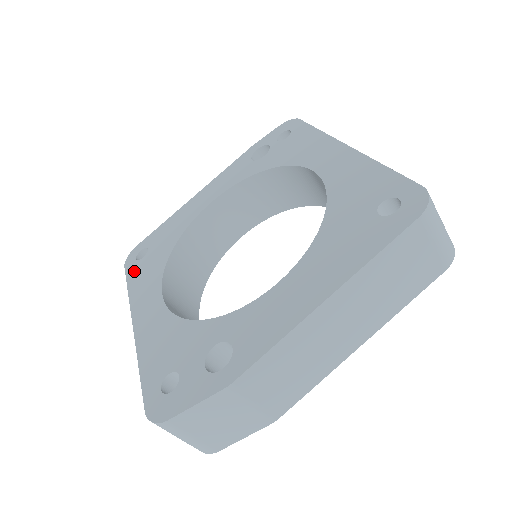
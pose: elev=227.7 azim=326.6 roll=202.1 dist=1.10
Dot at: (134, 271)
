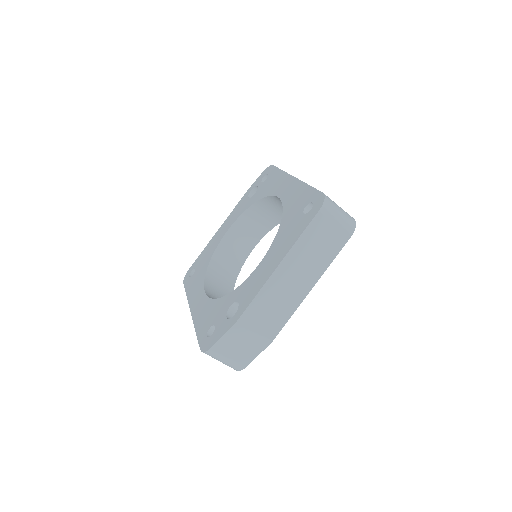
Dot at: (189, 284)
